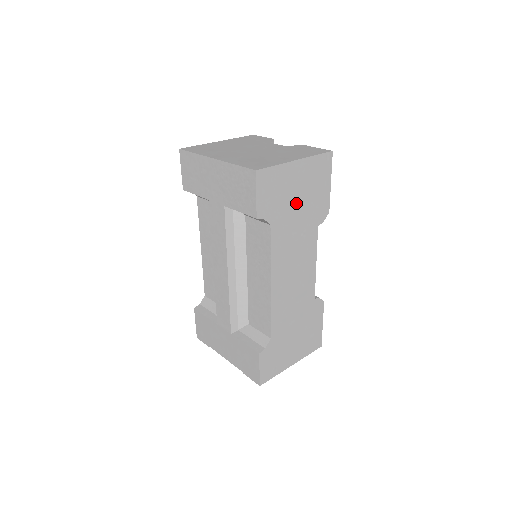
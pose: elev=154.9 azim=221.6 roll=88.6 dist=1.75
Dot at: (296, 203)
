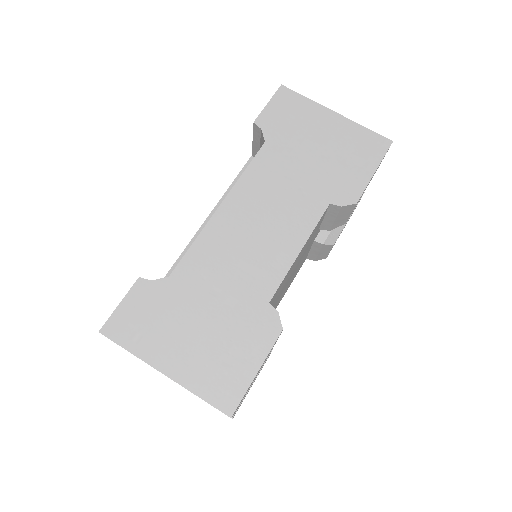
Dot at: (312, 150)
